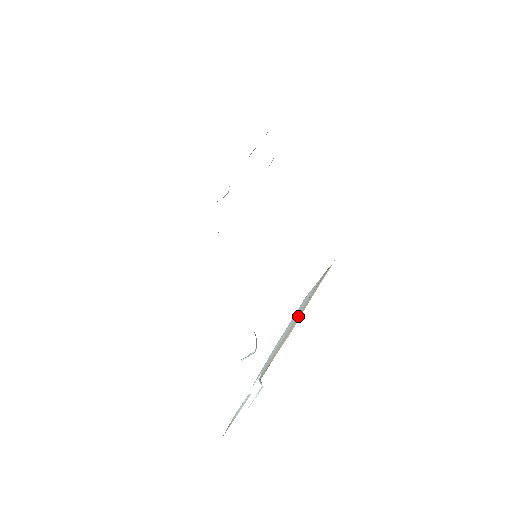
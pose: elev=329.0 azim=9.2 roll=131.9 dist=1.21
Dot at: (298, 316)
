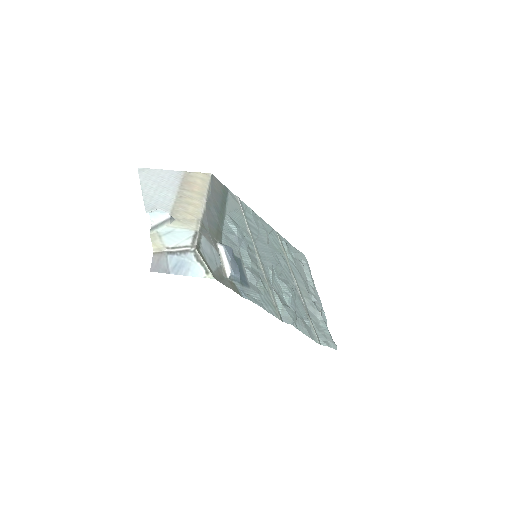
Dot at: (187, 191)
